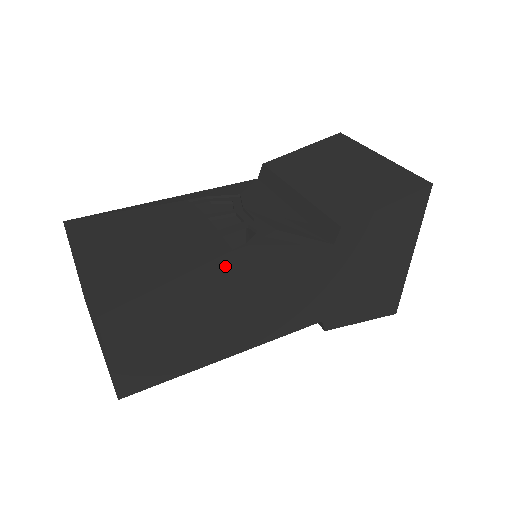
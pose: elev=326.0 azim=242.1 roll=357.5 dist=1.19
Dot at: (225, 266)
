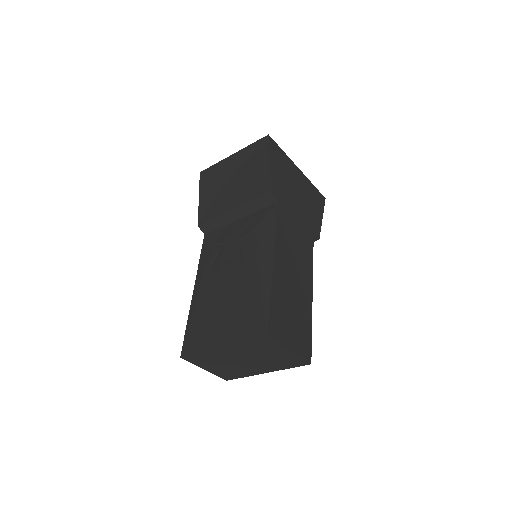
Dot at: (265, 262)
